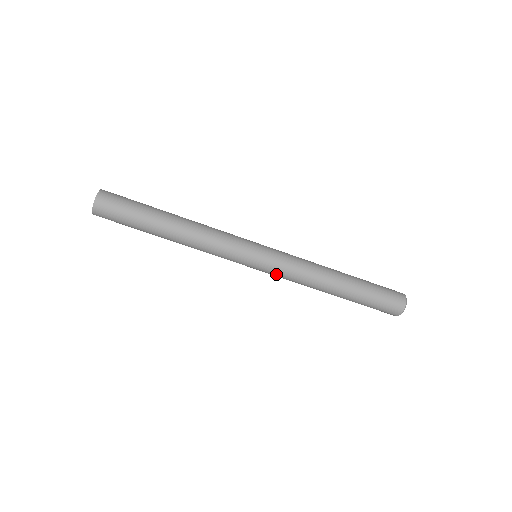
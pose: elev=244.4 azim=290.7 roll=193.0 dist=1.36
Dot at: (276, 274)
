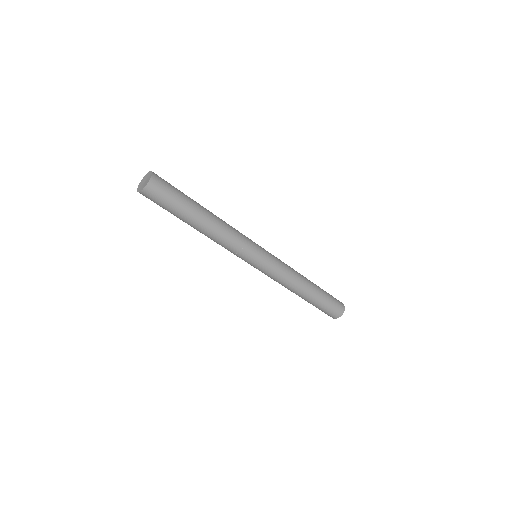
Dot at: (267, 274)
